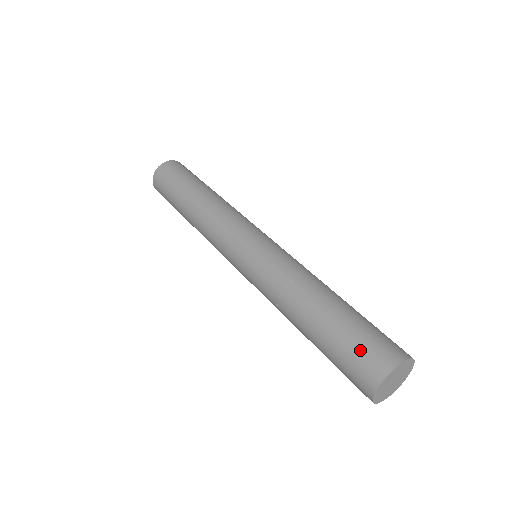
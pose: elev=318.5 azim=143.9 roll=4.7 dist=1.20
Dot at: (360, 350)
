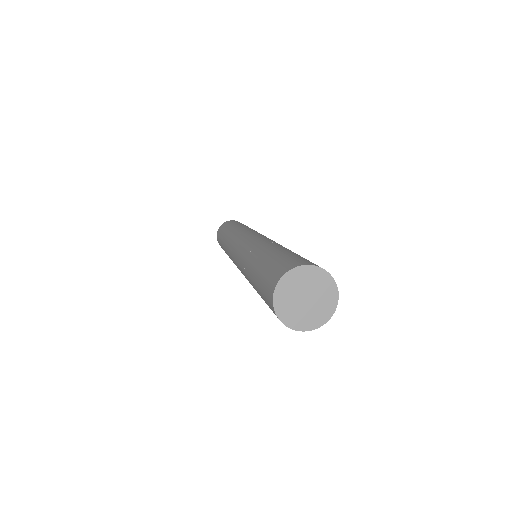
Dot at: (264, 290)
